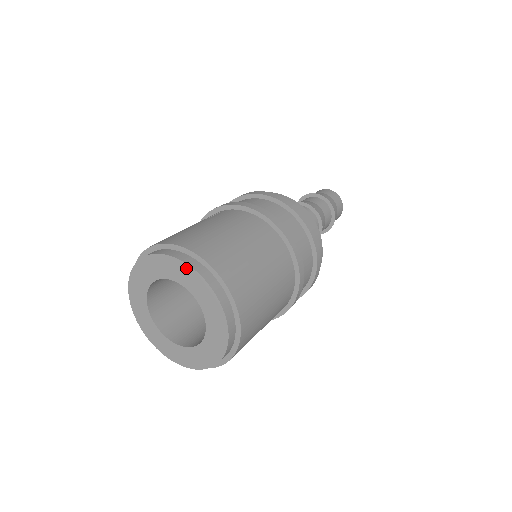
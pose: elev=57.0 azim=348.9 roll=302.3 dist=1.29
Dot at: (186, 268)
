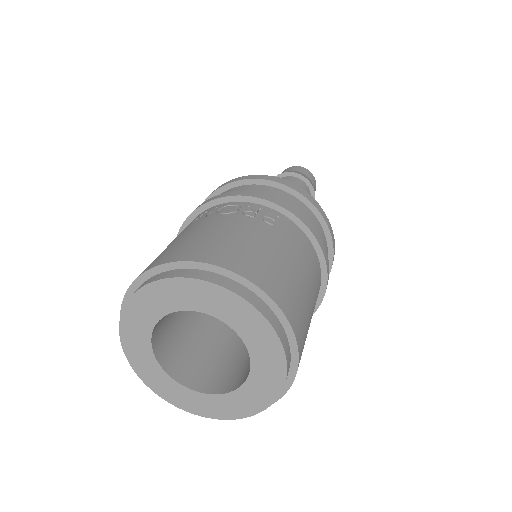
Dot at: (274, 342)
